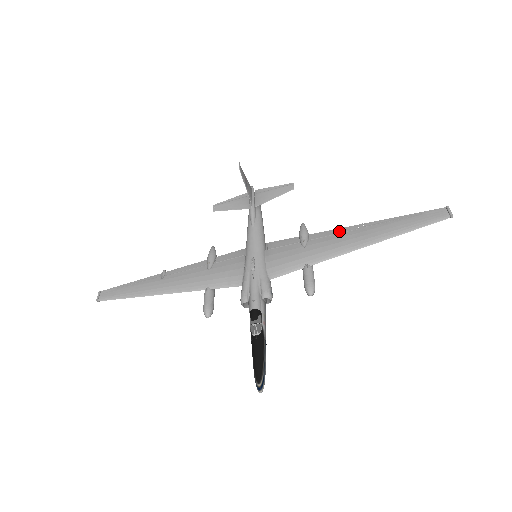
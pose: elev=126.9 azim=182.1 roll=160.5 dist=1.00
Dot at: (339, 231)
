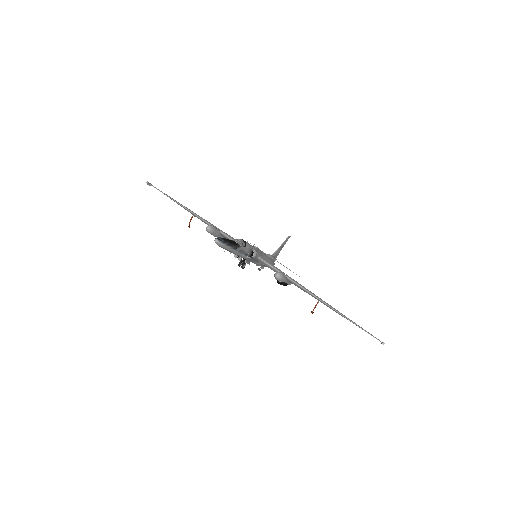
Dot at: occluded
